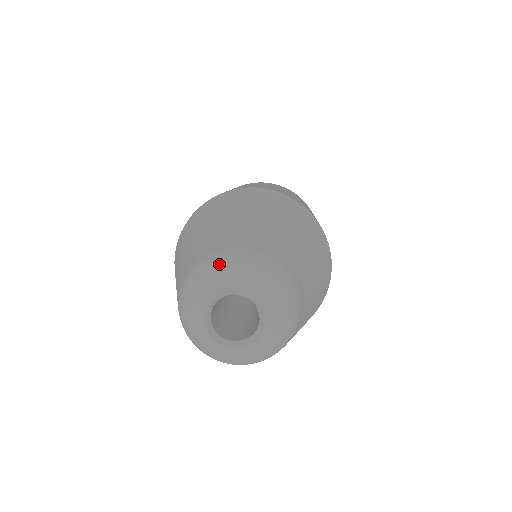
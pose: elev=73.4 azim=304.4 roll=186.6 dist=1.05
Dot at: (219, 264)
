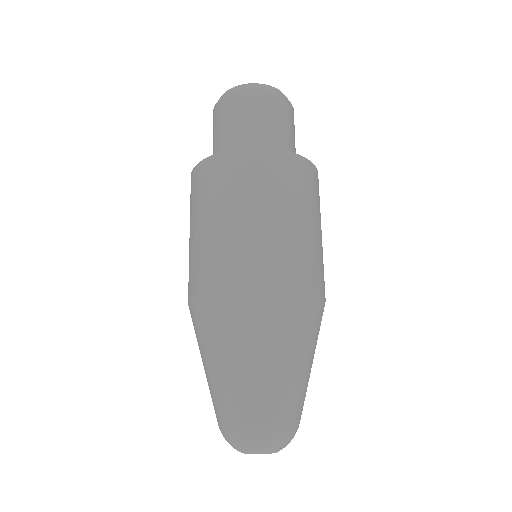
Dot at: (268, 443)
